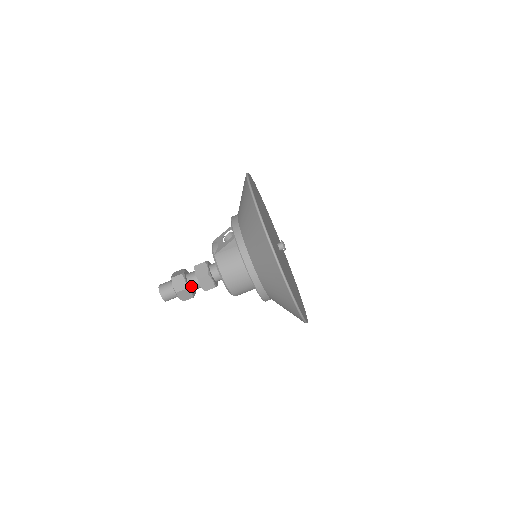
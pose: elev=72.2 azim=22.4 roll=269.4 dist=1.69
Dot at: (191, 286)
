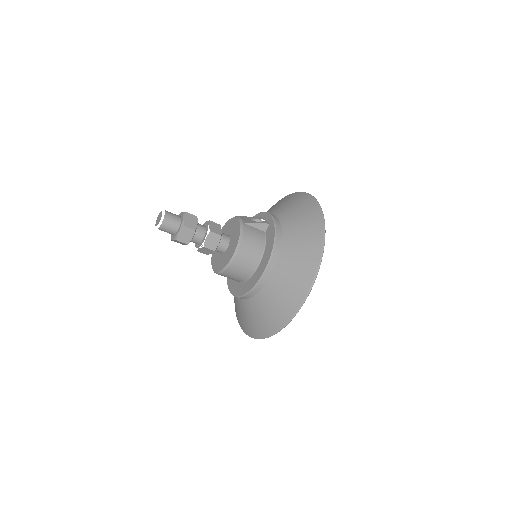
Dot at: (195, 233)
